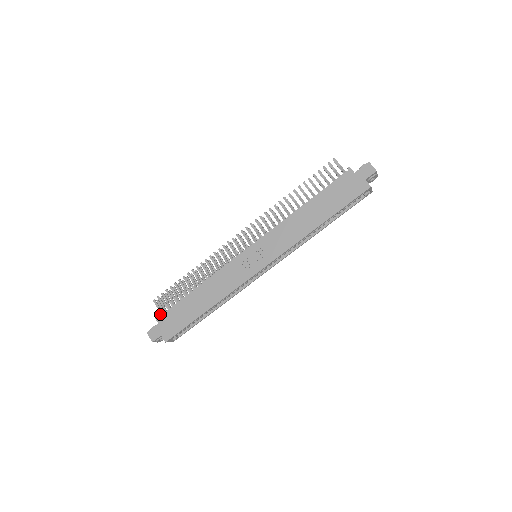
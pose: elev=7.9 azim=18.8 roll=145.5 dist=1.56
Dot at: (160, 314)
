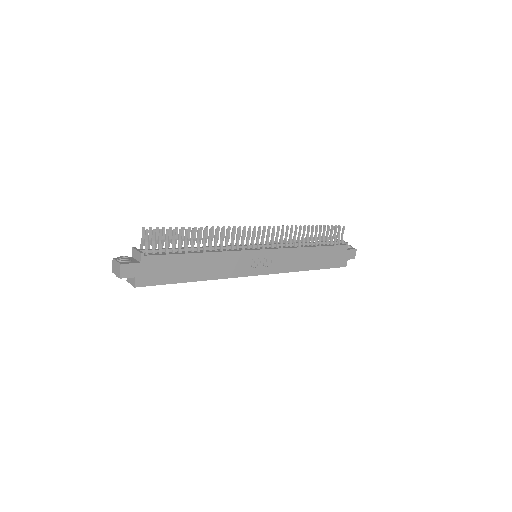
Dot at: (147, 252)
